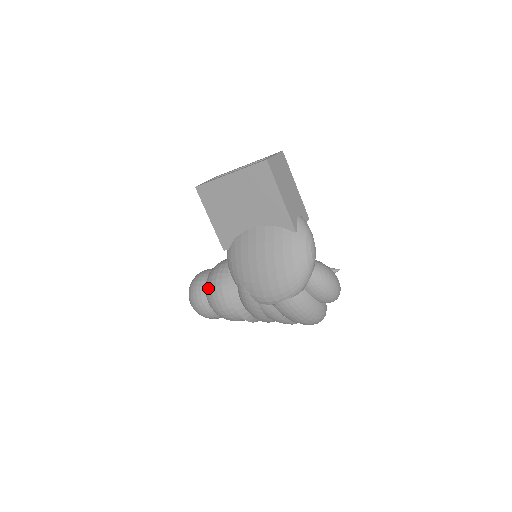
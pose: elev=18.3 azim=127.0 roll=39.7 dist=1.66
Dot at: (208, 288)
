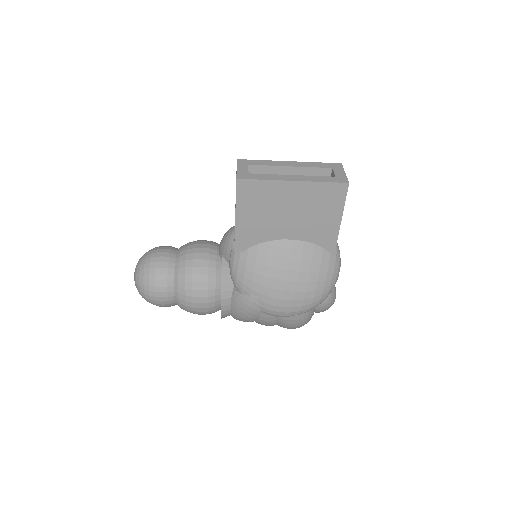
Dot at: (185, 282)
